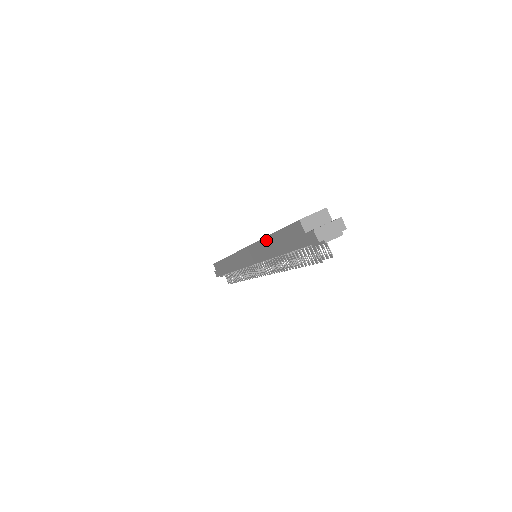
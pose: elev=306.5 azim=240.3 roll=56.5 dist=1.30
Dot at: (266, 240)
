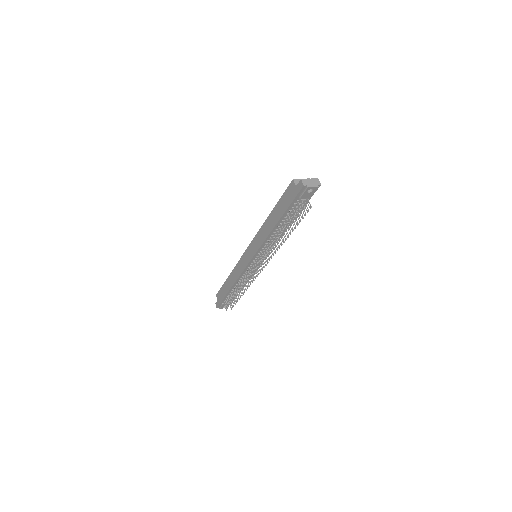
Dot at: (268, 219)
